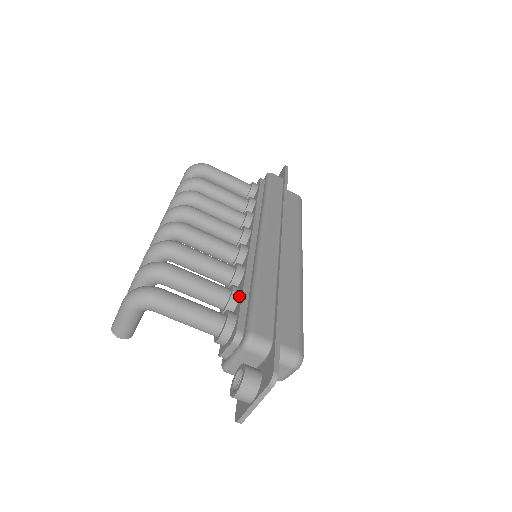
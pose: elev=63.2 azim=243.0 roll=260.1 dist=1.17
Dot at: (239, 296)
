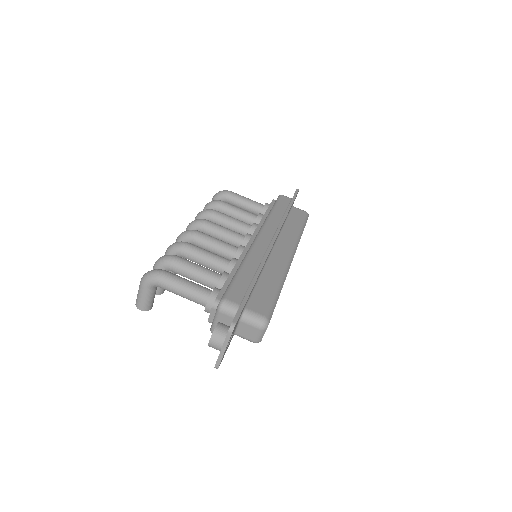
Dot at: occluded
